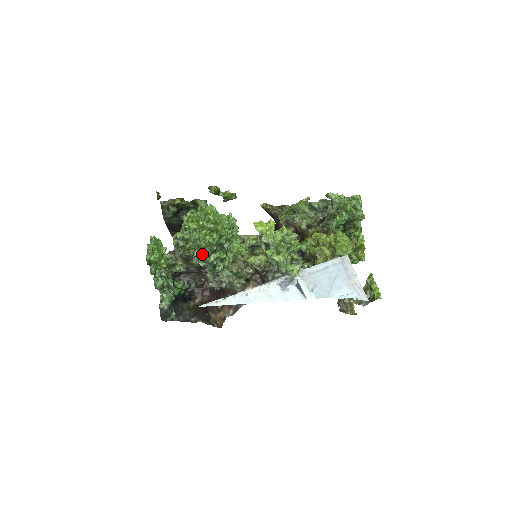
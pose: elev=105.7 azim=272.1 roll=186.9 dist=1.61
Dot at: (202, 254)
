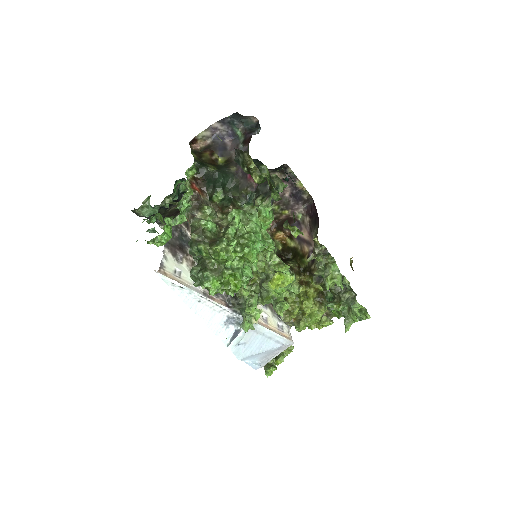
Dot at: (196, 284)
